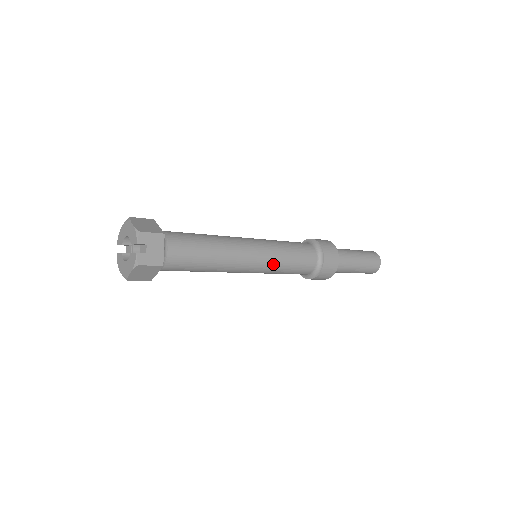
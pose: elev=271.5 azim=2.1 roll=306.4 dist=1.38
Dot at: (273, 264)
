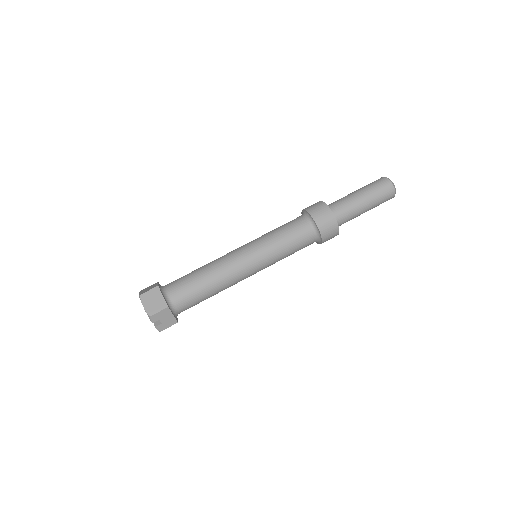
Dot at: (271, 264)
